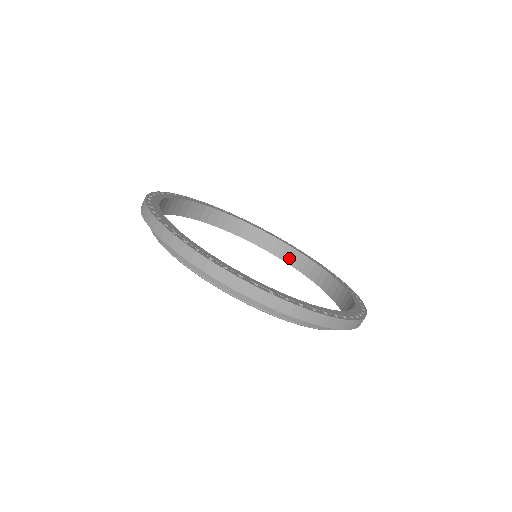
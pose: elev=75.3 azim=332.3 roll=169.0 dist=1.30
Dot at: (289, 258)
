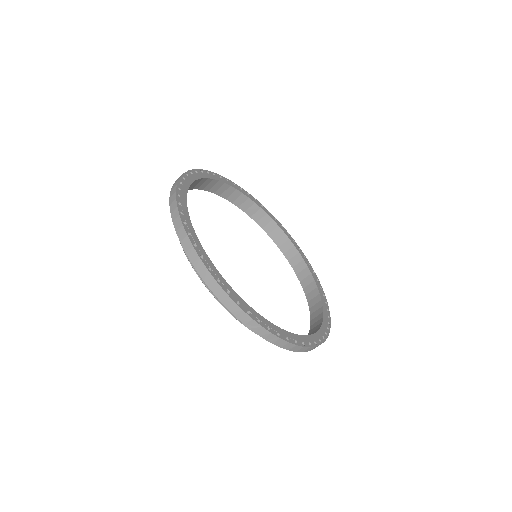
Dot at: (242, 204)
